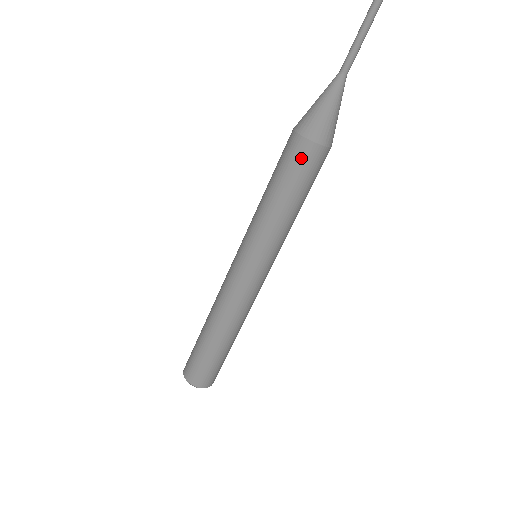
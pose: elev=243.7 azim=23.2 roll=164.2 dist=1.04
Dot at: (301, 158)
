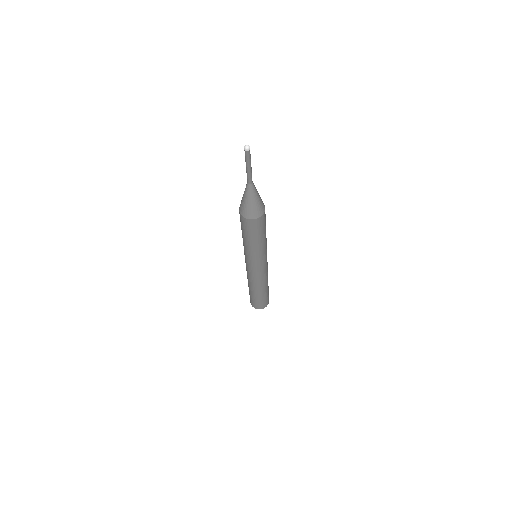
Dot at: (257, 226)
